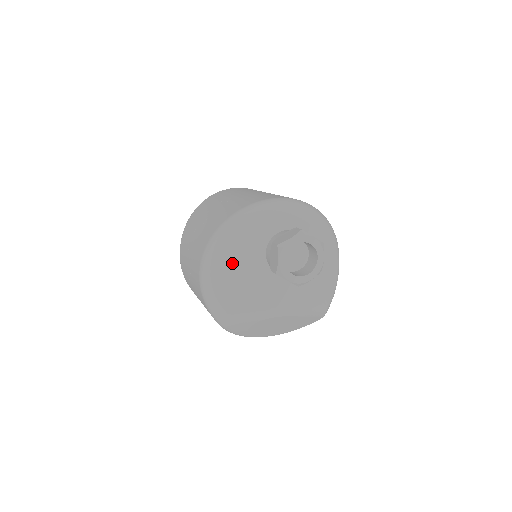
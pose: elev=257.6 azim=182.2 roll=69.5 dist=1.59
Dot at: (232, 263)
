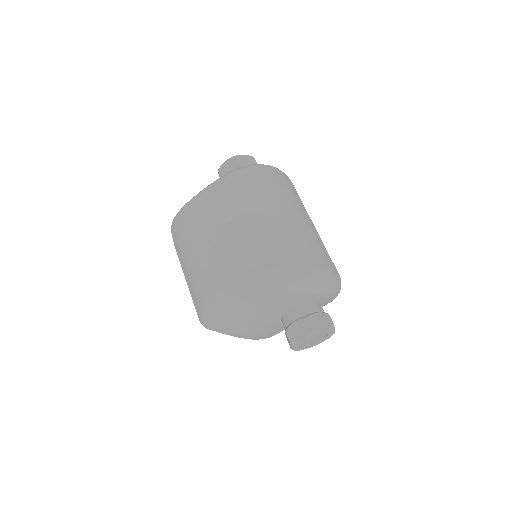
Dot at: (261, 303)
